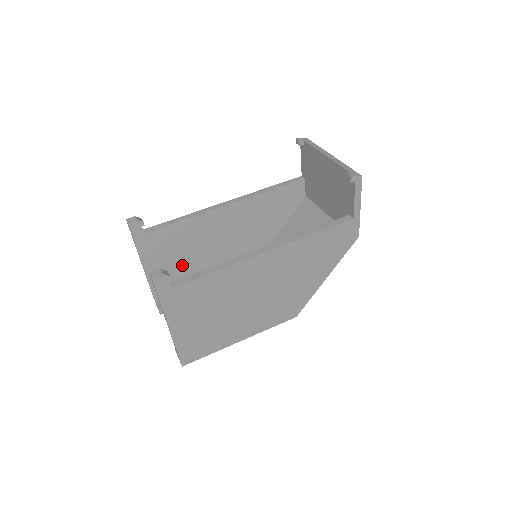
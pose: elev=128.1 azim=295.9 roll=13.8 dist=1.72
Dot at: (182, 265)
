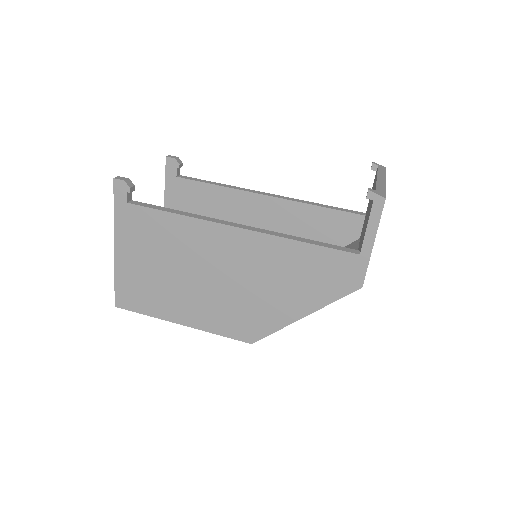
Dot at: occluded
